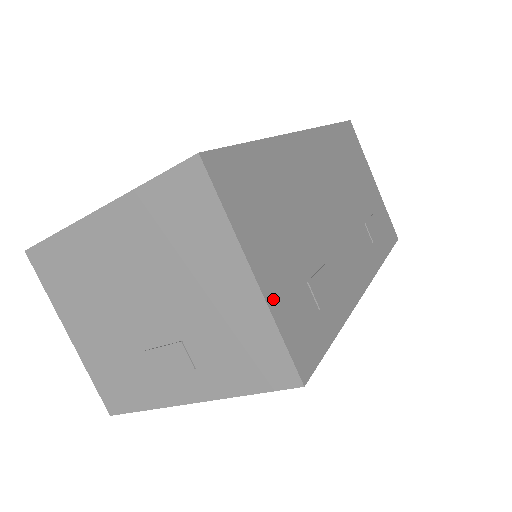
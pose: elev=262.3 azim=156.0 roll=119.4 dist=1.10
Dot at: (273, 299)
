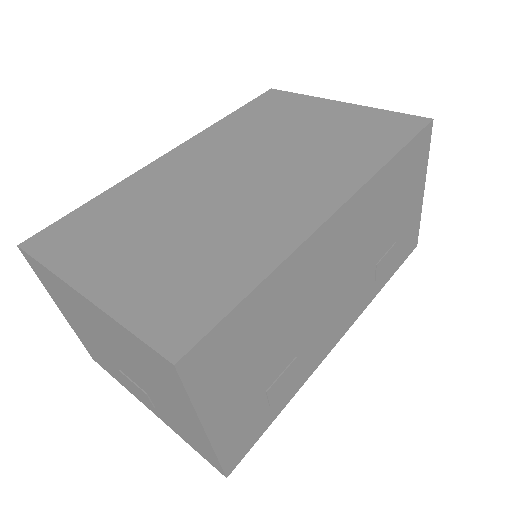
Dot at: (220, 436)
